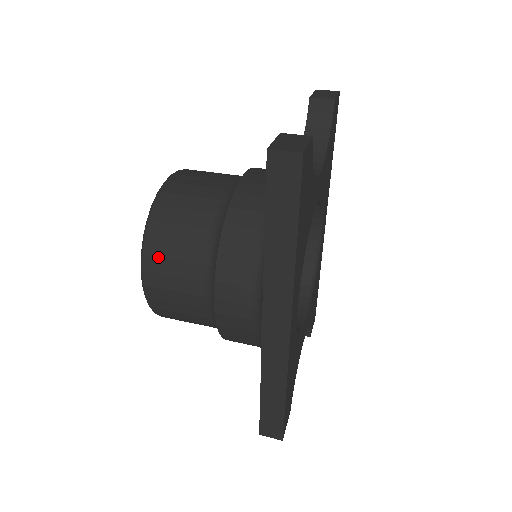
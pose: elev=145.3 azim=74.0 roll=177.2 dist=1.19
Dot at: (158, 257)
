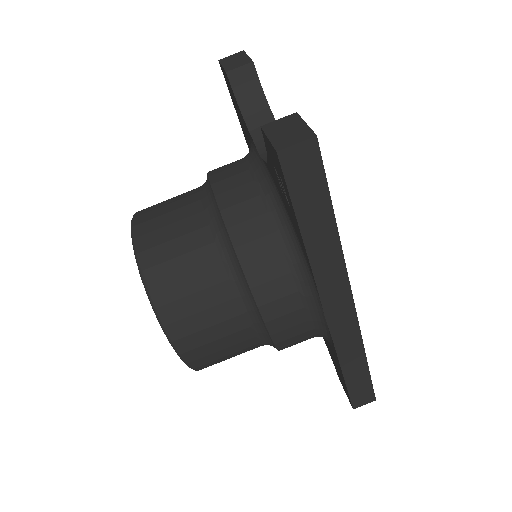
Dot at: (182, 319)
